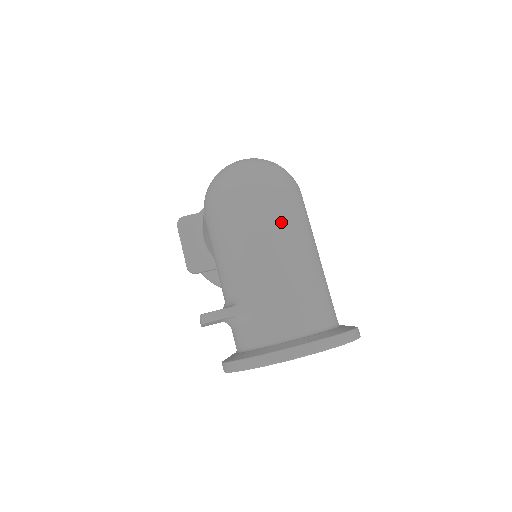
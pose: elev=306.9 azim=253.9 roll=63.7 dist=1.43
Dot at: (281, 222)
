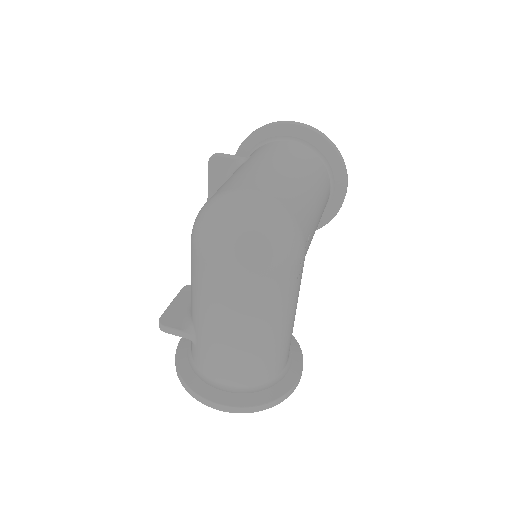
Dot at: (242, 305)
